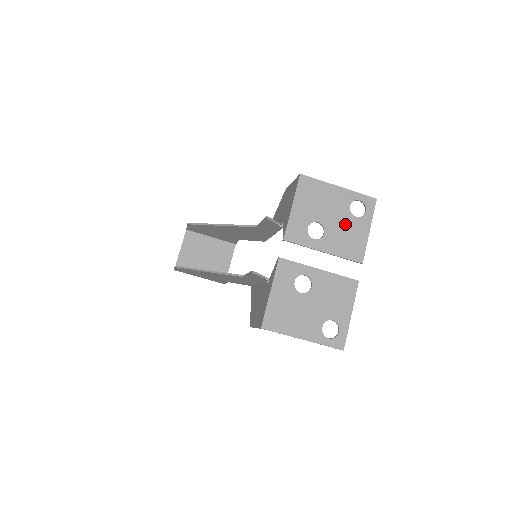
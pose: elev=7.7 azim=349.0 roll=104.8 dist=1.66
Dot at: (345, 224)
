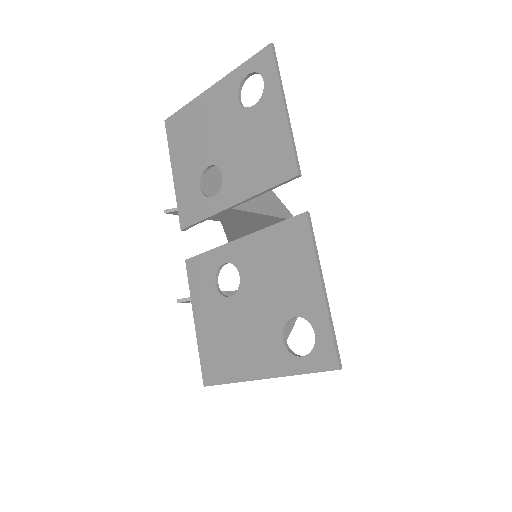
Dot at: (243, 133)
